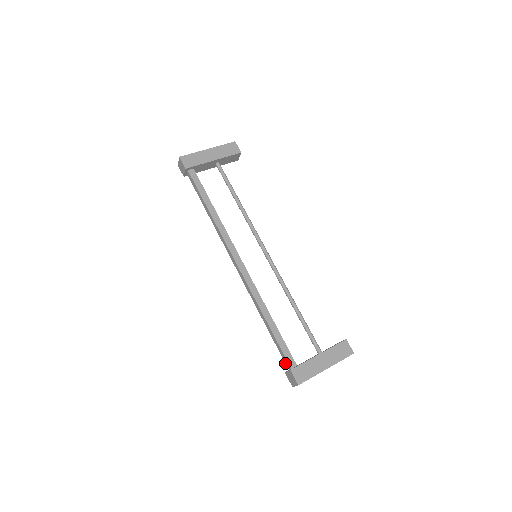
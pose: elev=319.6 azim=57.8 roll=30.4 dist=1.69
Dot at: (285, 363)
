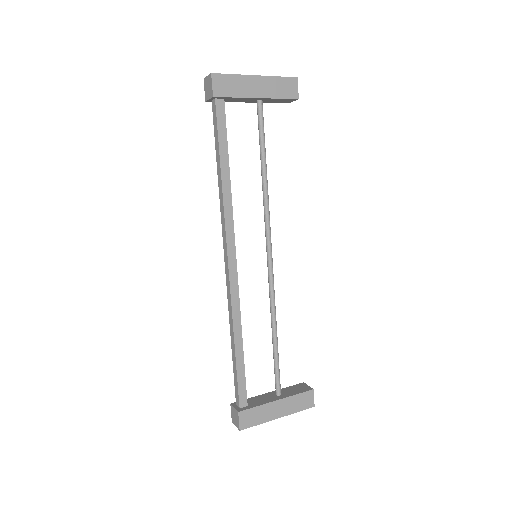
Dot at: (235, 396)
